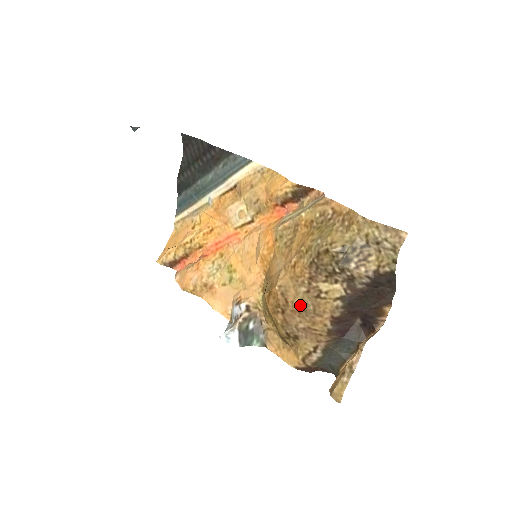
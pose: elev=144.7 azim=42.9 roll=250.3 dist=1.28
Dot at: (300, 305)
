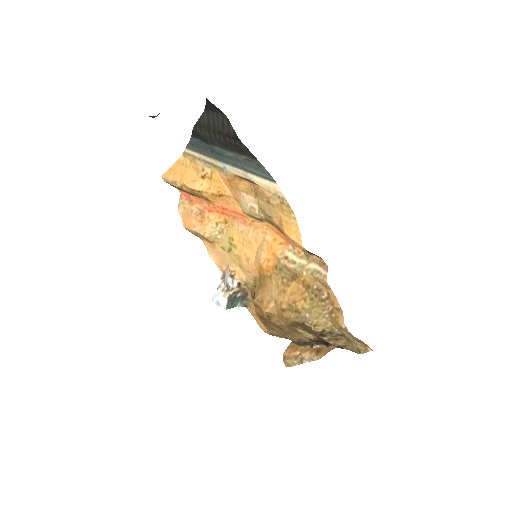
Dot at: (279, 326)
